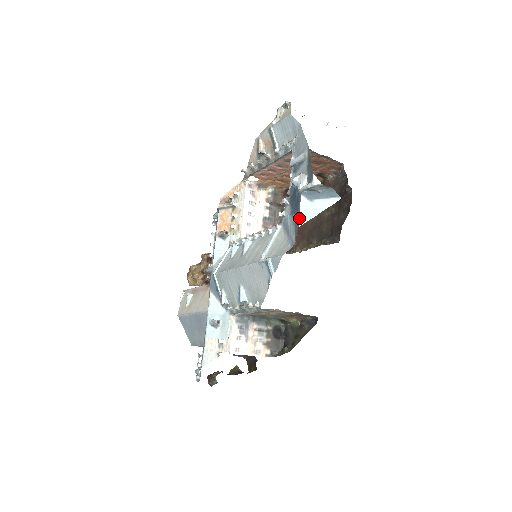
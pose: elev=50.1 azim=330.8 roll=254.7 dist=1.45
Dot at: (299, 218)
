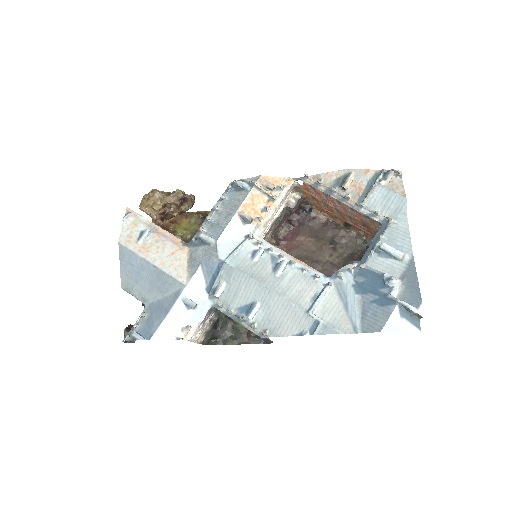
Dot at: (385, 324)
